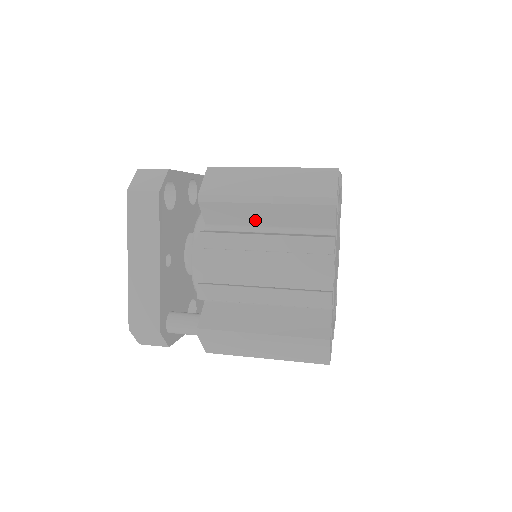
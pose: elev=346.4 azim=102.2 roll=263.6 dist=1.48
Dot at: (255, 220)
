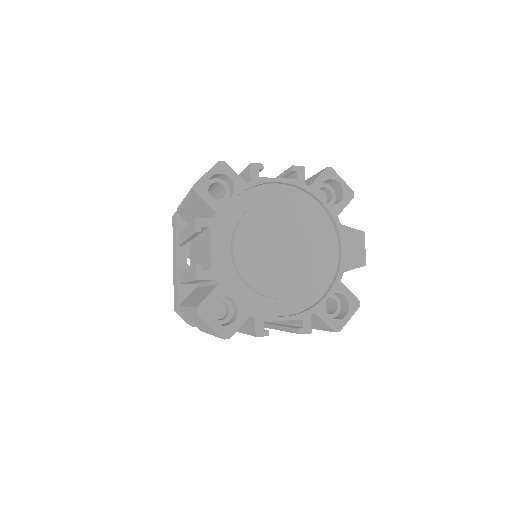
Dot at: occluded
